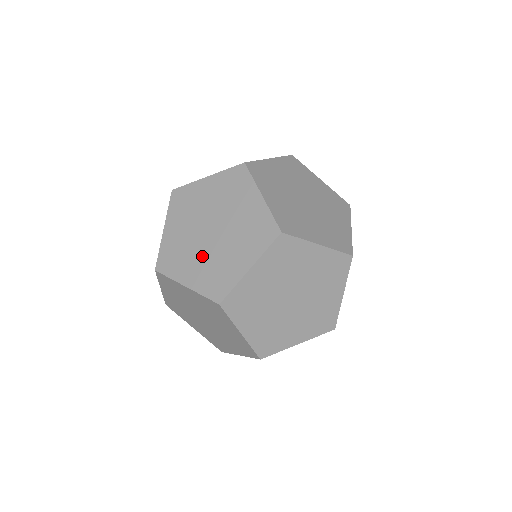
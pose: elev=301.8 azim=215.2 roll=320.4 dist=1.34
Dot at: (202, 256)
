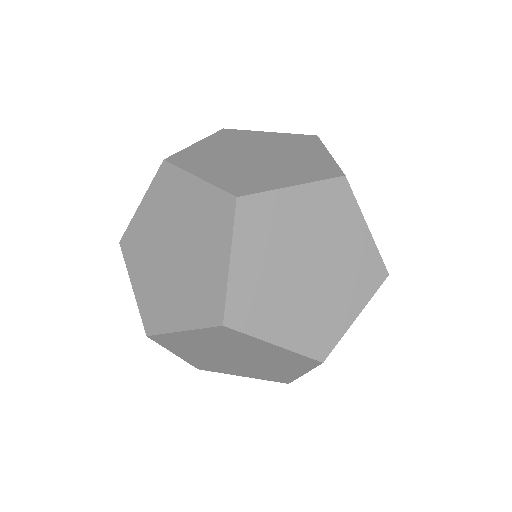
Dot at: (209, 358)
